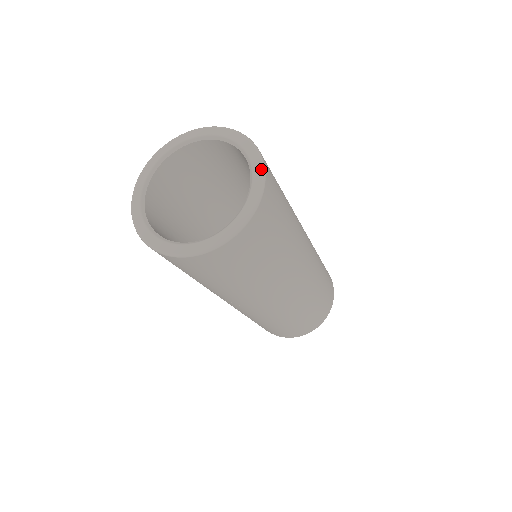
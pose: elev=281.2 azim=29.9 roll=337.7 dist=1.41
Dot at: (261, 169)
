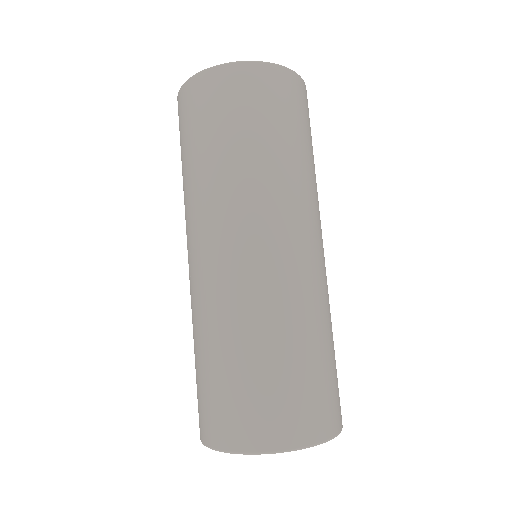
Dot at: (284, 67)
